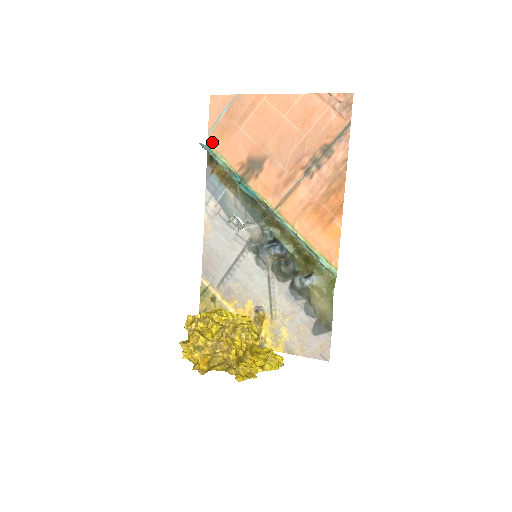
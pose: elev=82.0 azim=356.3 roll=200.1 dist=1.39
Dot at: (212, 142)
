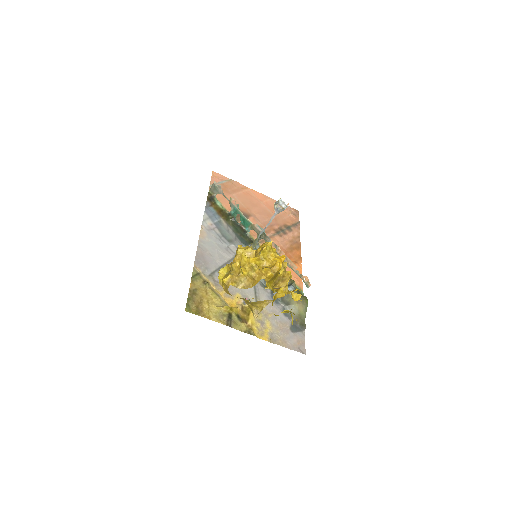
Dot at: occluded
